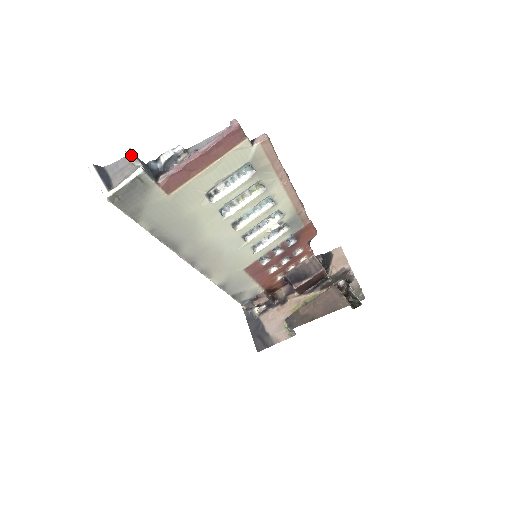
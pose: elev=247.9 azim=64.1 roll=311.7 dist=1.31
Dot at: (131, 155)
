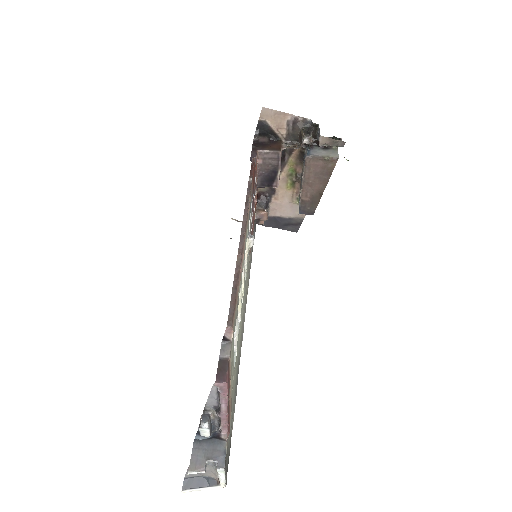
Dot at: occluded
